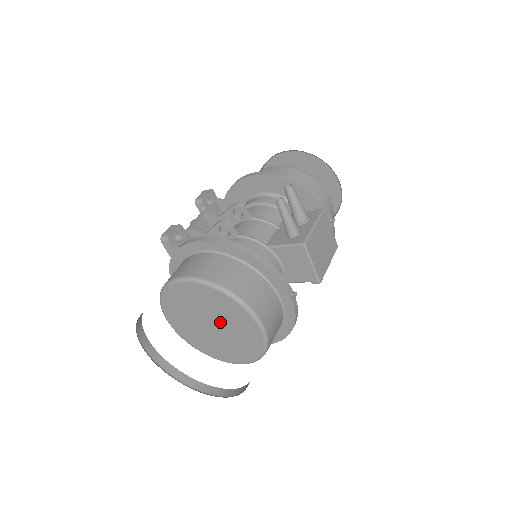
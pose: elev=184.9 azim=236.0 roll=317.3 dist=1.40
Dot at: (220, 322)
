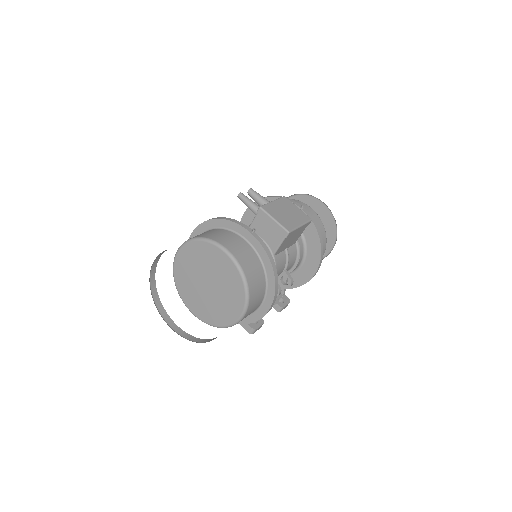
Dot at: (209, 274)
